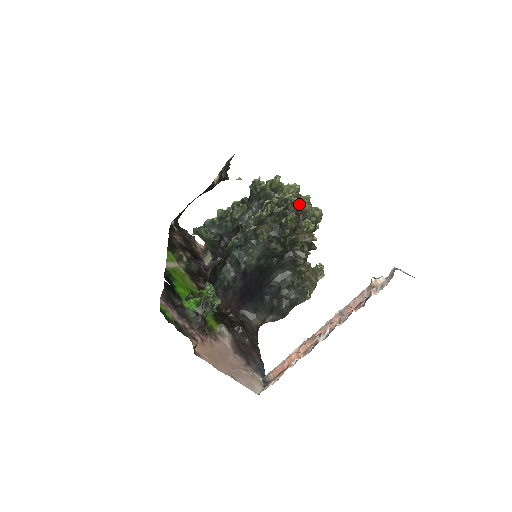
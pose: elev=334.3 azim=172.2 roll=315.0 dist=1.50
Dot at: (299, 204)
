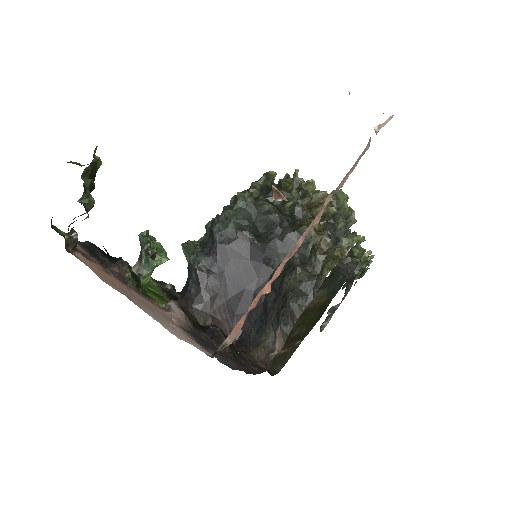
Dot at: occluded
